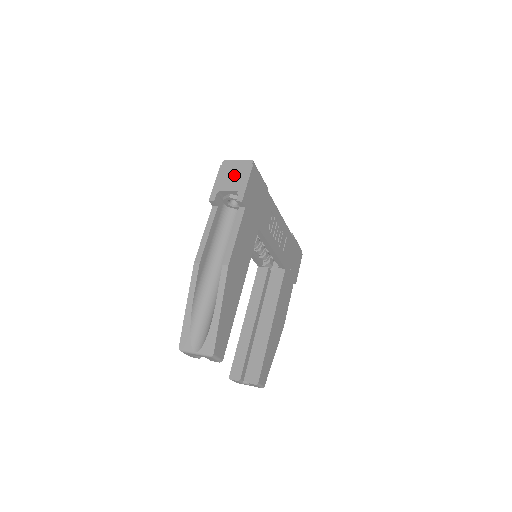
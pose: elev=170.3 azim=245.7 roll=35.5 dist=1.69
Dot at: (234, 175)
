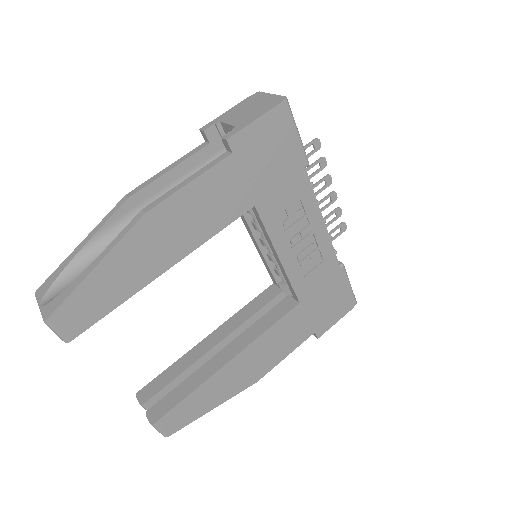
Dot at: (251, 108)
